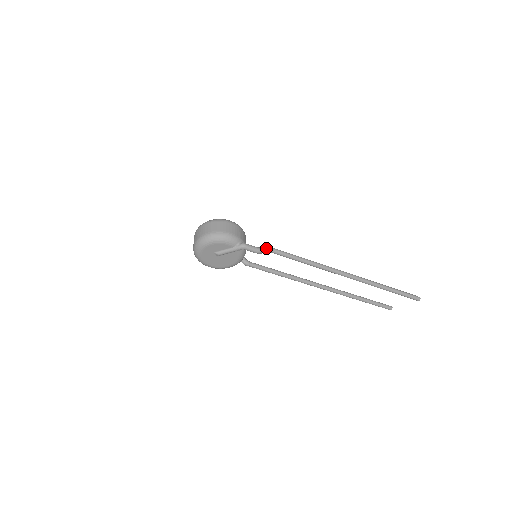
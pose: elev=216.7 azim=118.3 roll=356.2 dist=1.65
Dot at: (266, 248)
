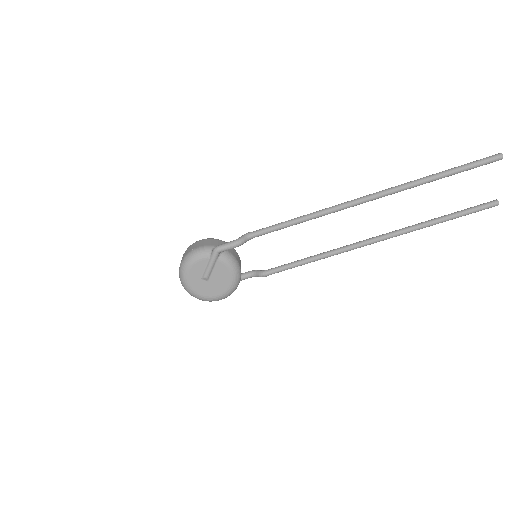
Dot at: (244, 236)
